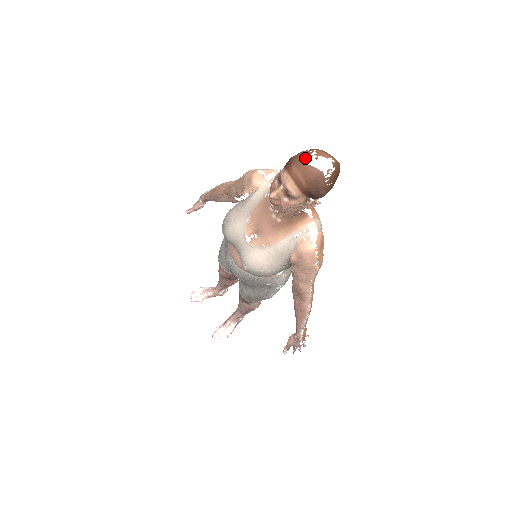
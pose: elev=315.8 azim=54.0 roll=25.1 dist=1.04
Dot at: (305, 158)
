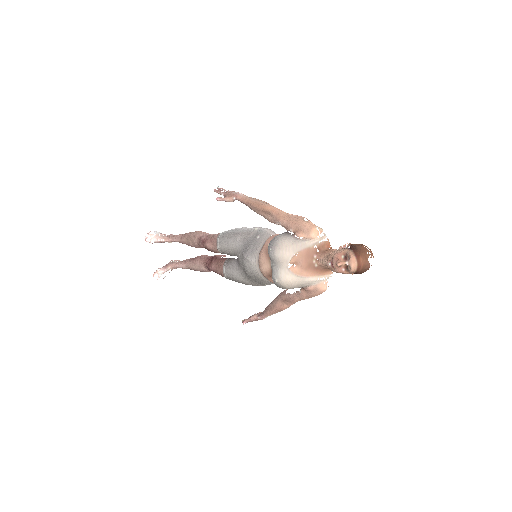
Dot at: (368, 256)
